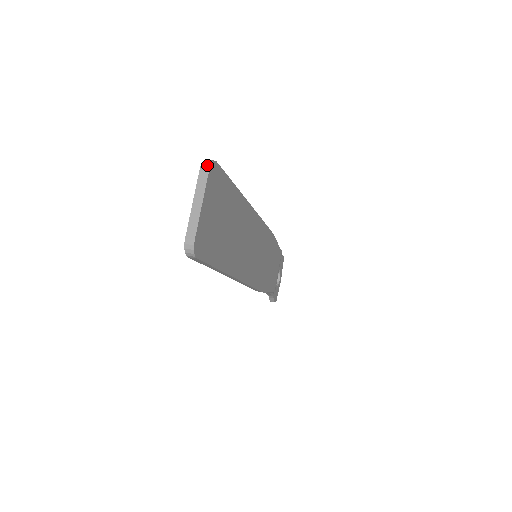
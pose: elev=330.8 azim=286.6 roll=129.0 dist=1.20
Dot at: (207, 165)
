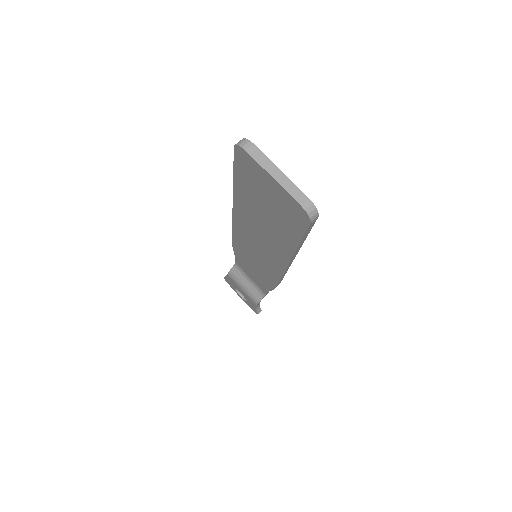
Dot at: (247, 143)
